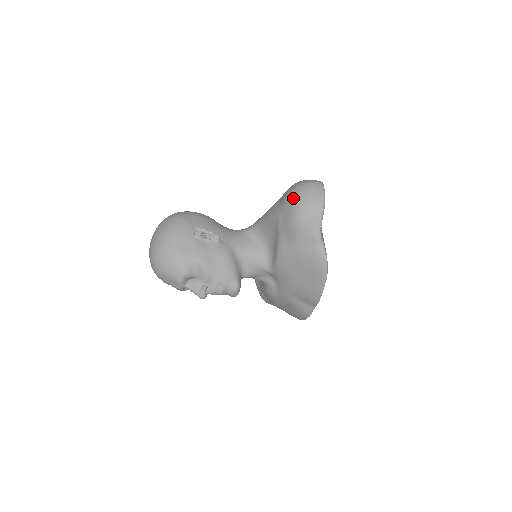
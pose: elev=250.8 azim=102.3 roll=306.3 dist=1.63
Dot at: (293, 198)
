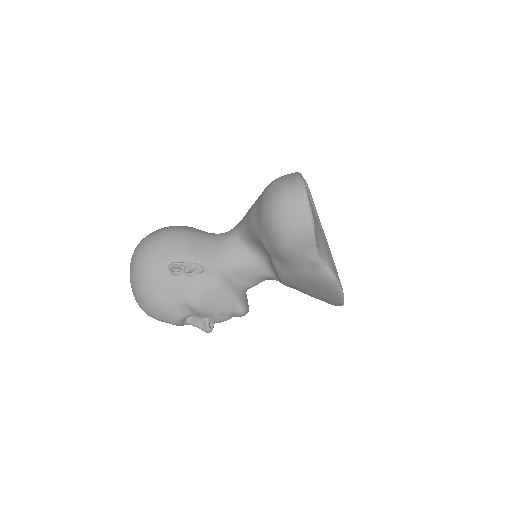
Dot at: (269, 221)
